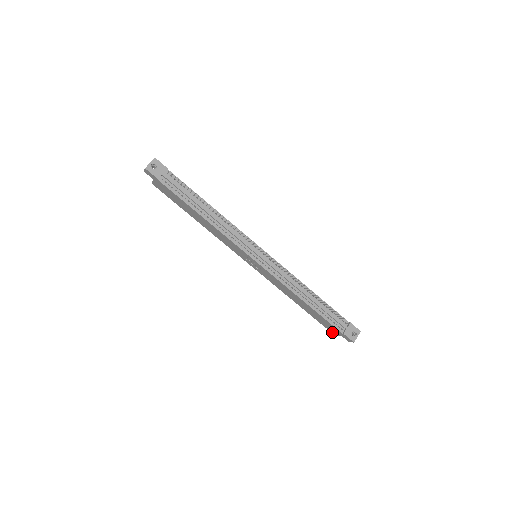
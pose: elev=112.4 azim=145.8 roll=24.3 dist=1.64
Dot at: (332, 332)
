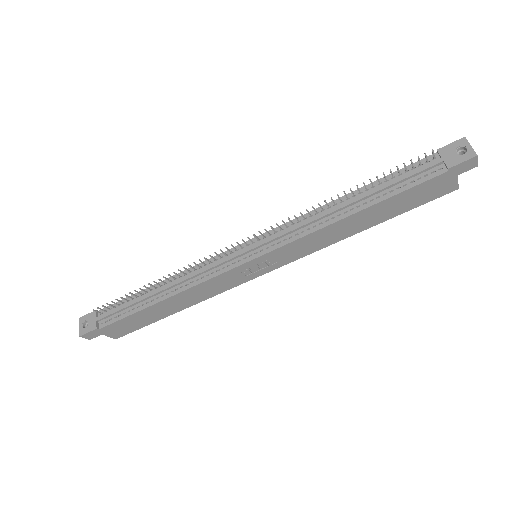
Dot at: (448, 191)
